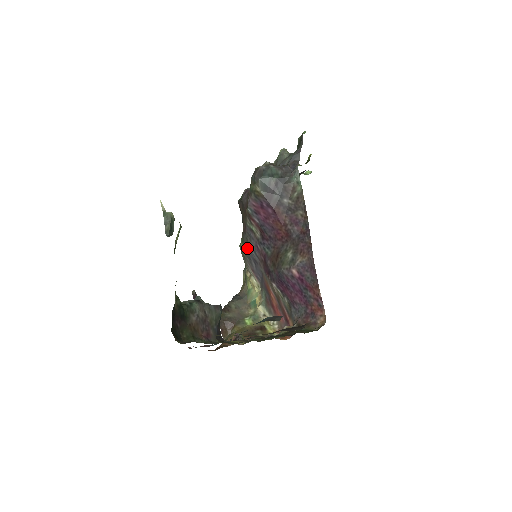
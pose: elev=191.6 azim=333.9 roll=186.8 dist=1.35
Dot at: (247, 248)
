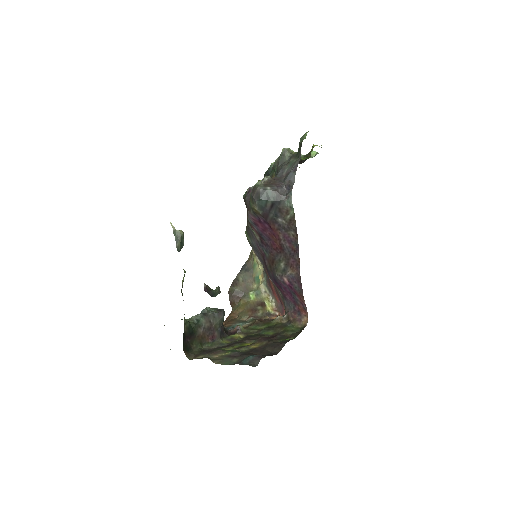
Dot at: (250, 240)
